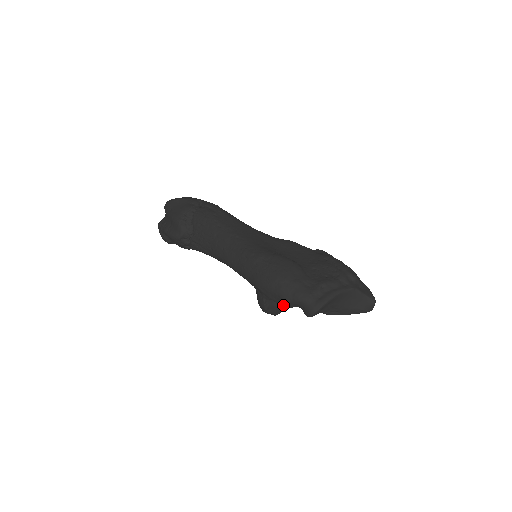
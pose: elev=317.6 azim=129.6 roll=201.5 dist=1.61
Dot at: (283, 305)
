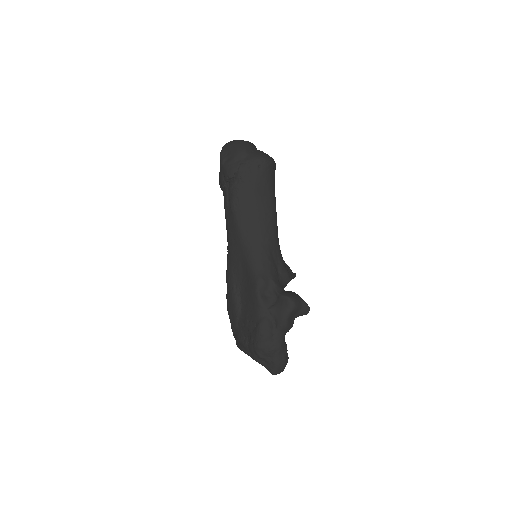
Dot at: occluded
